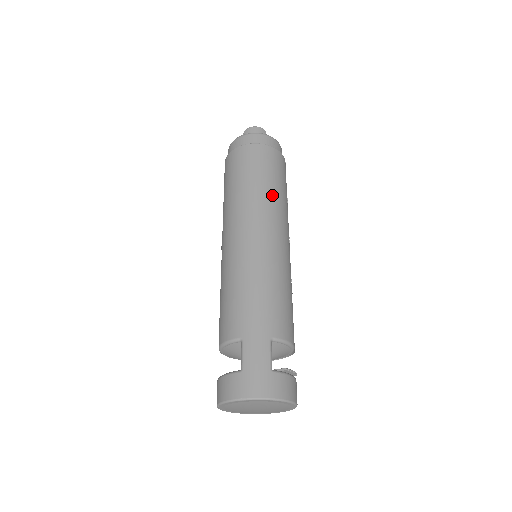
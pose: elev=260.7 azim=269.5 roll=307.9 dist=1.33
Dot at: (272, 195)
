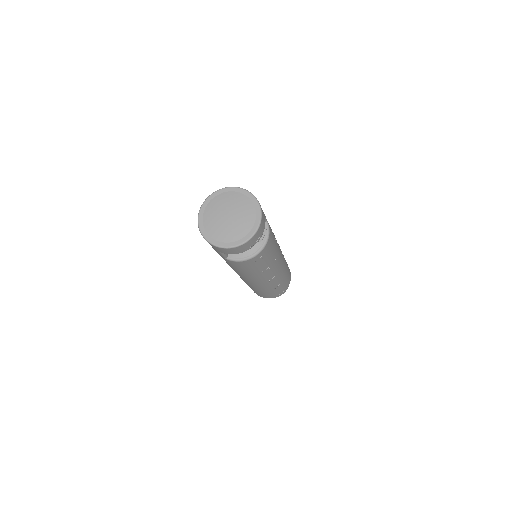
Dot at: (285, 261)
